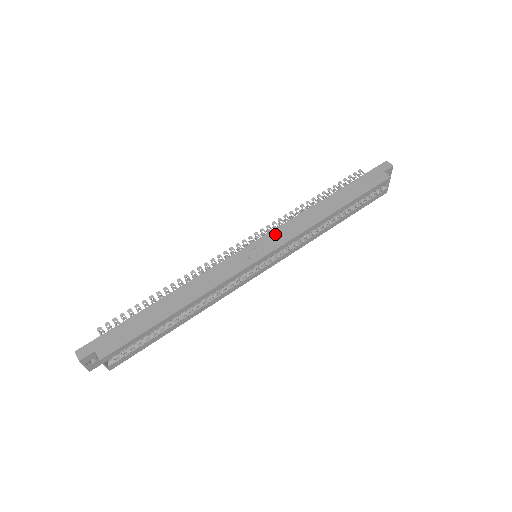
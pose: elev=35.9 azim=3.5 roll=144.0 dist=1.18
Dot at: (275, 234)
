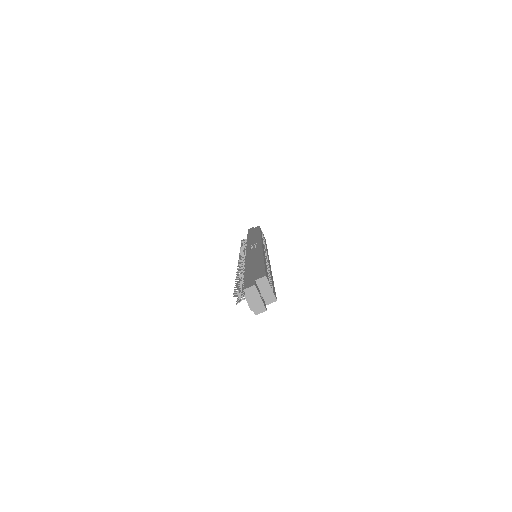
Dot at: (250, 244)
